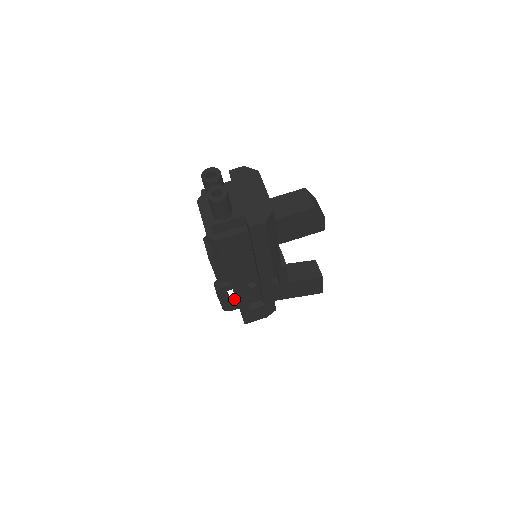
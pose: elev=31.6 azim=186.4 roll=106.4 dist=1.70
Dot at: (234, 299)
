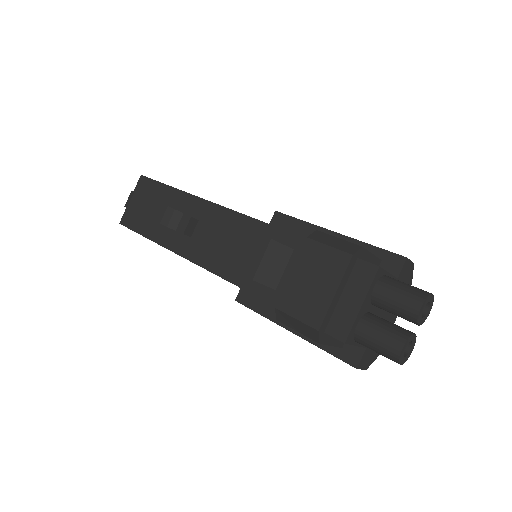
Dot at: occluded
